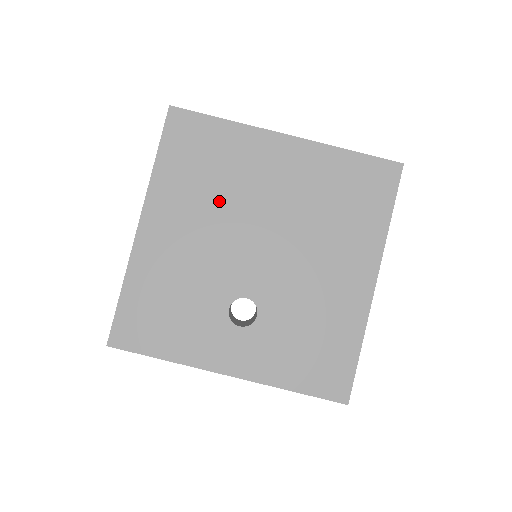
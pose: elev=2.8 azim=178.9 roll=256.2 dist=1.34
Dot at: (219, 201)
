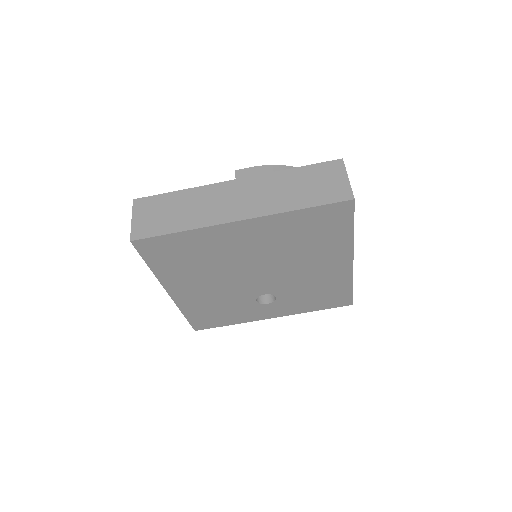
Dot at: (213, 268)
